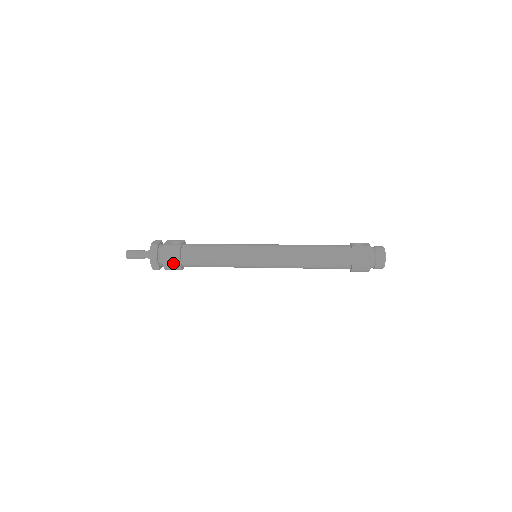
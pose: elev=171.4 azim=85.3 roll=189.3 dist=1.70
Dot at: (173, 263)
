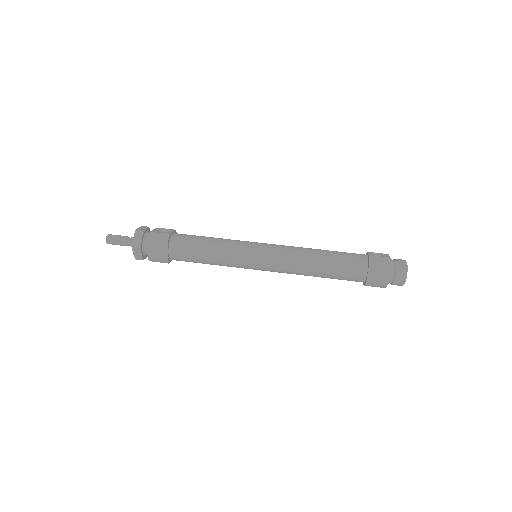
Dot at: (159, 254)
